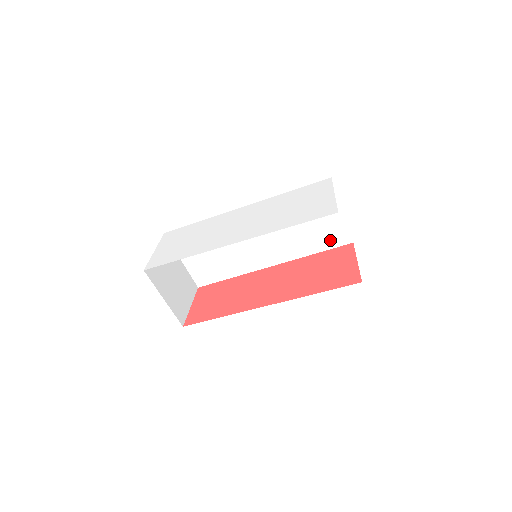
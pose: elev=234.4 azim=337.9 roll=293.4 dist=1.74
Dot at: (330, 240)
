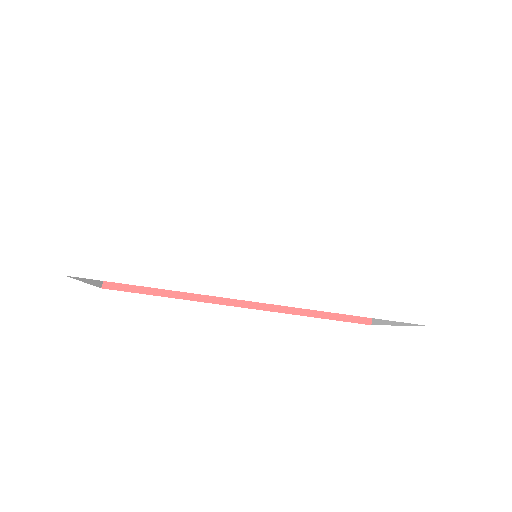
Dot at: occluded
